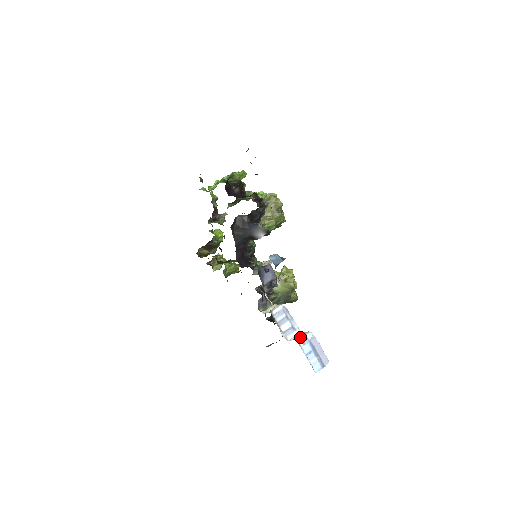
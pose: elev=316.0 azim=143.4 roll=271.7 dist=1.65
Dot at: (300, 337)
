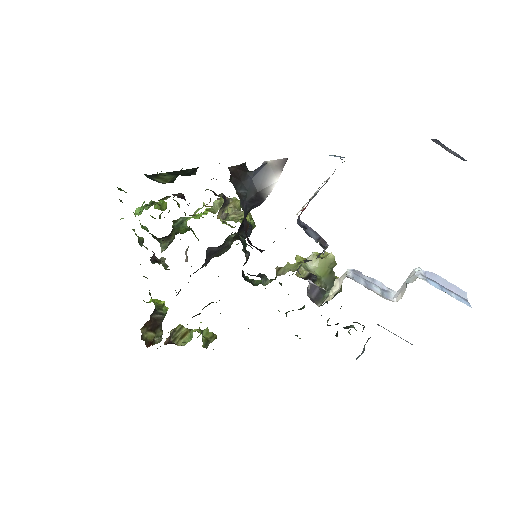
Dot at: (413, 277)
